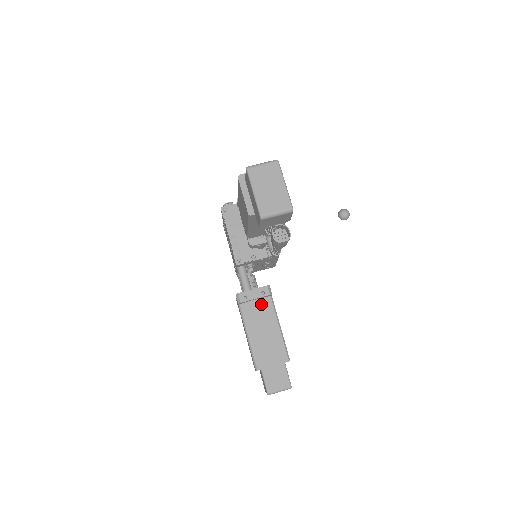
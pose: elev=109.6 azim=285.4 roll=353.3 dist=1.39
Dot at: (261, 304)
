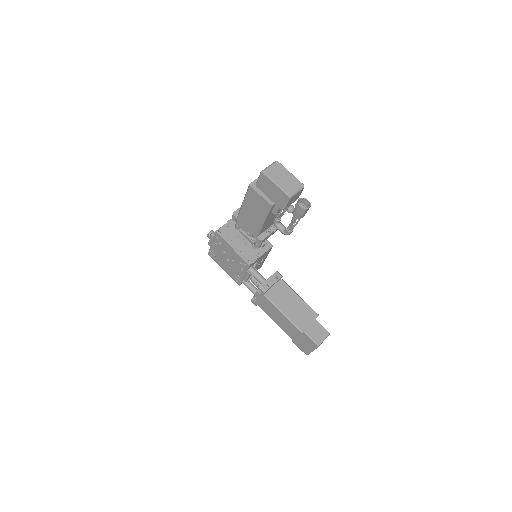
Dot at: (278, 287)
